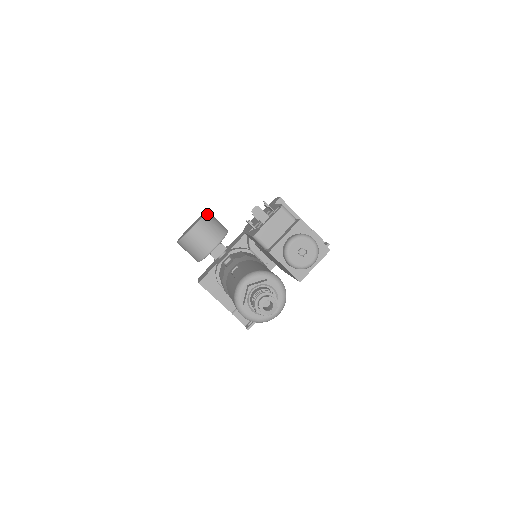
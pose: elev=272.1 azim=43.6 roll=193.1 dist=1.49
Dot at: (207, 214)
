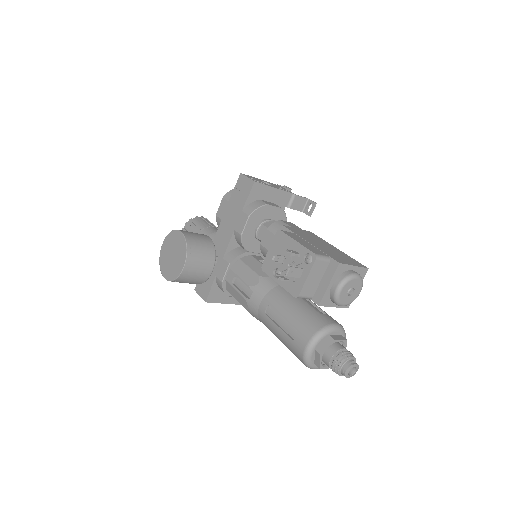
Dot at: (188, 241)
